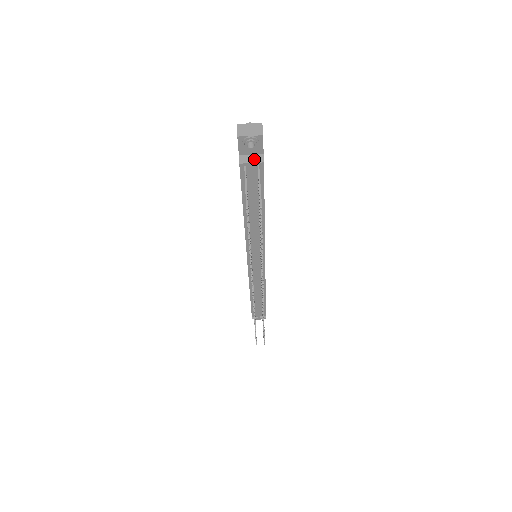
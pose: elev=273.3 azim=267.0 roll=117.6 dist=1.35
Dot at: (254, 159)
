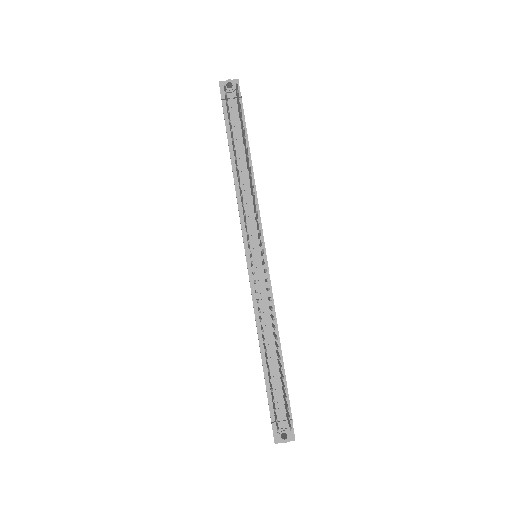
Dot at: (233, 97)
